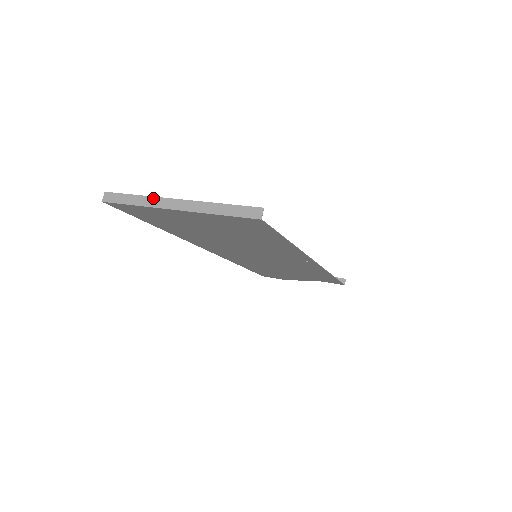
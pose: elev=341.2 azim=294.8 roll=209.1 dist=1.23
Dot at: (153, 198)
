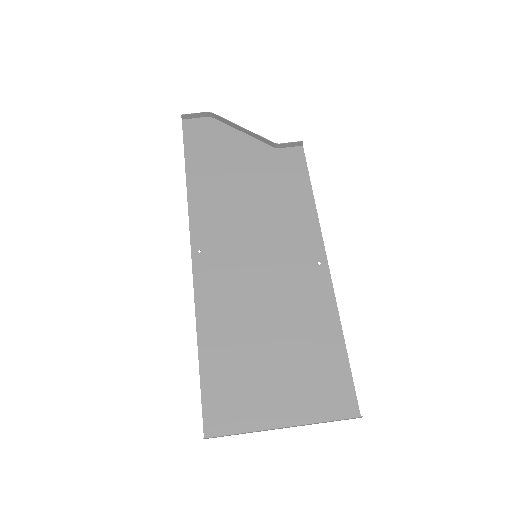
Dot at: (258, 431)
